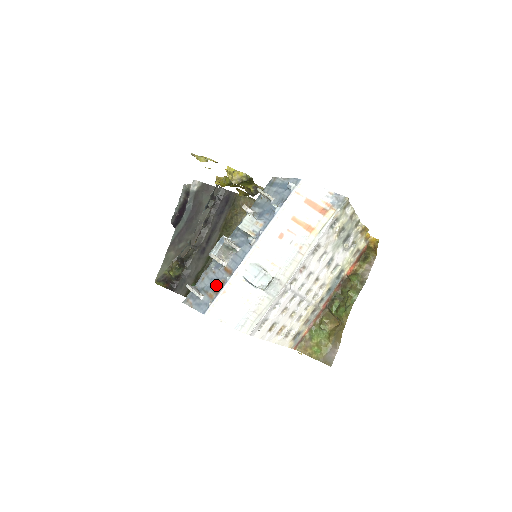
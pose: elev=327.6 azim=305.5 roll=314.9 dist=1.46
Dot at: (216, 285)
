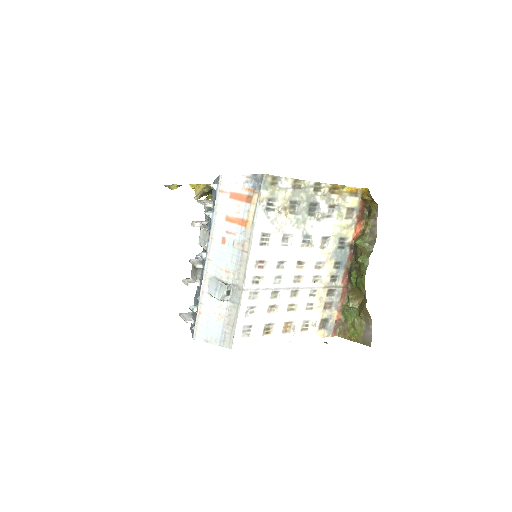
Dot at: (190, 309)
